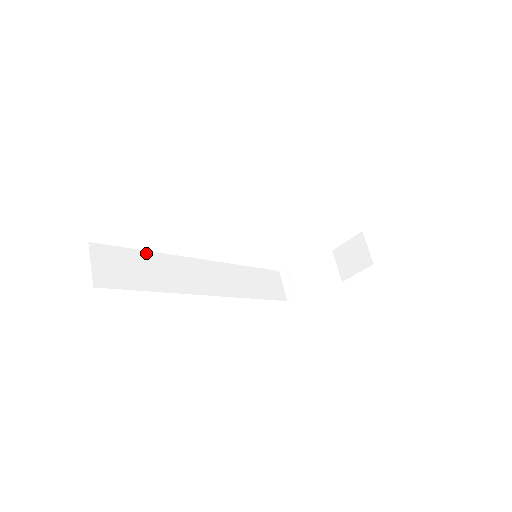
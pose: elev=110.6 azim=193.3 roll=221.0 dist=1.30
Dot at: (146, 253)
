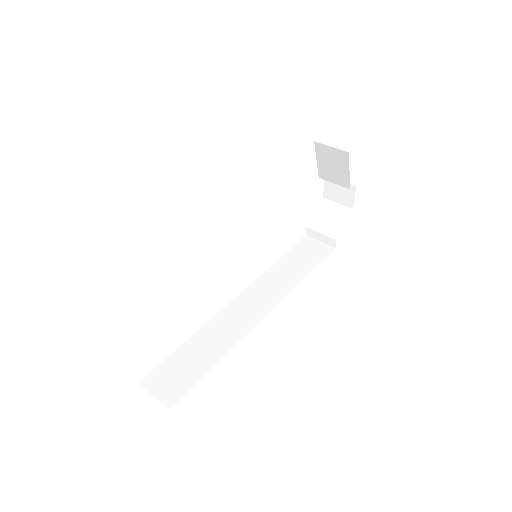
Dot at: (187, 343)
